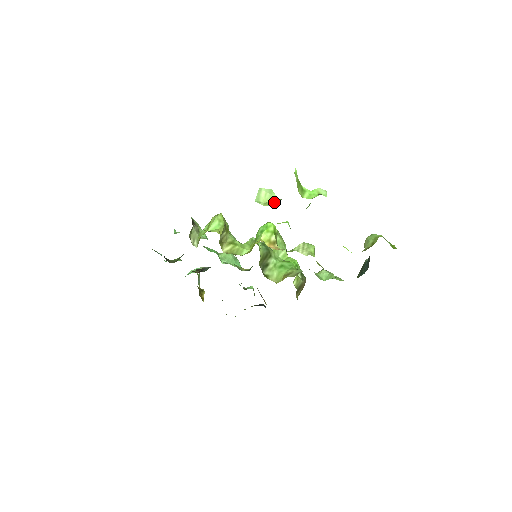
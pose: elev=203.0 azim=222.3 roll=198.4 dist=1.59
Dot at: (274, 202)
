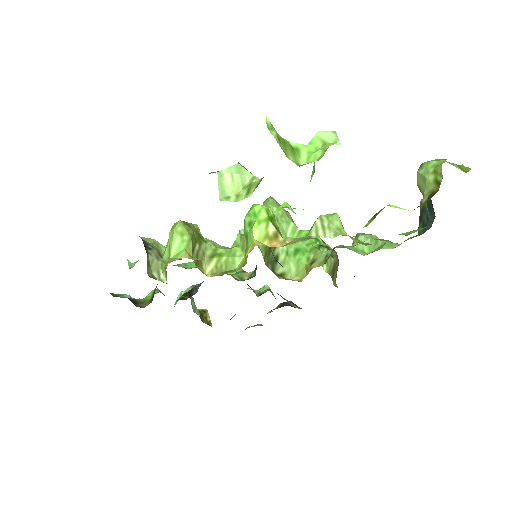
Dot at: (252, 188)
